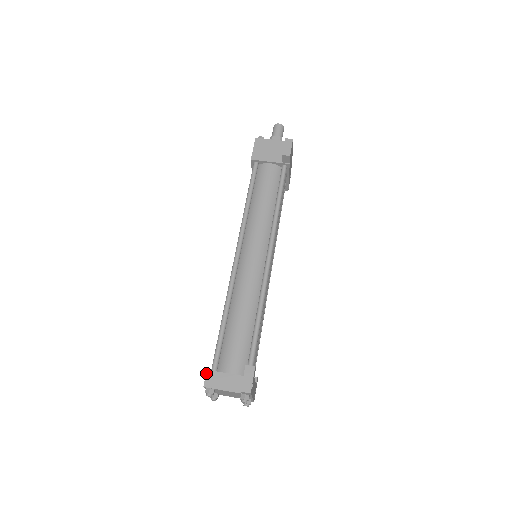
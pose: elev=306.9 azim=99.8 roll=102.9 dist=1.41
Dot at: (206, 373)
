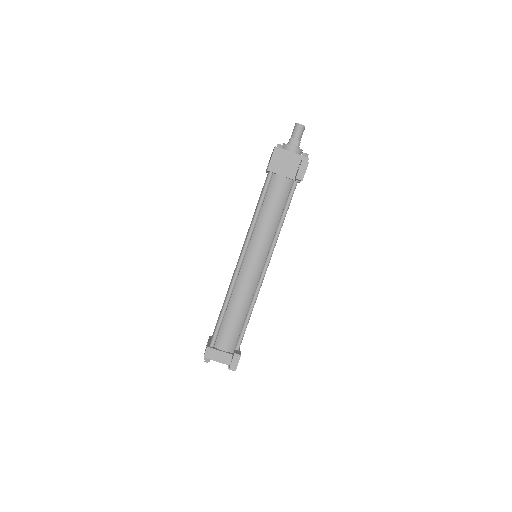
Dot at: (206, 349)
